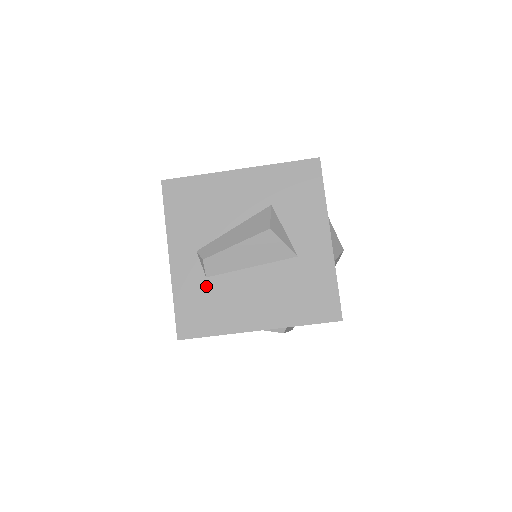
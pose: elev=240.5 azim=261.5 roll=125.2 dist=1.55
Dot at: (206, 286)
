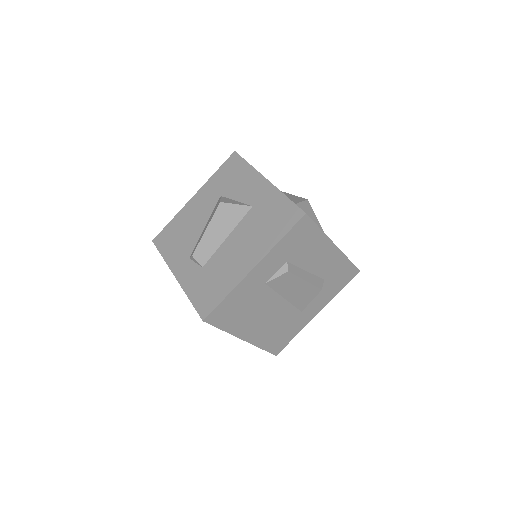
Dot at: (205, 272)
